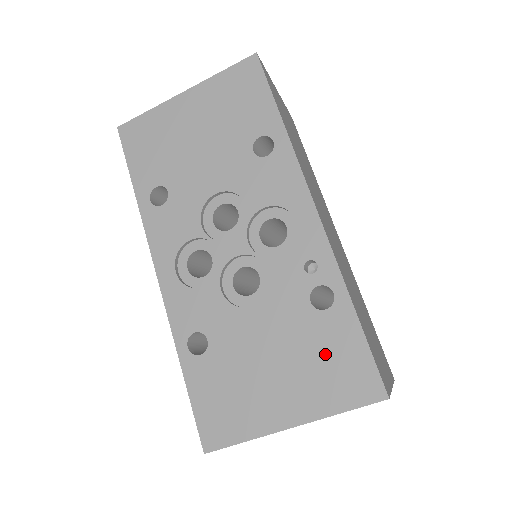
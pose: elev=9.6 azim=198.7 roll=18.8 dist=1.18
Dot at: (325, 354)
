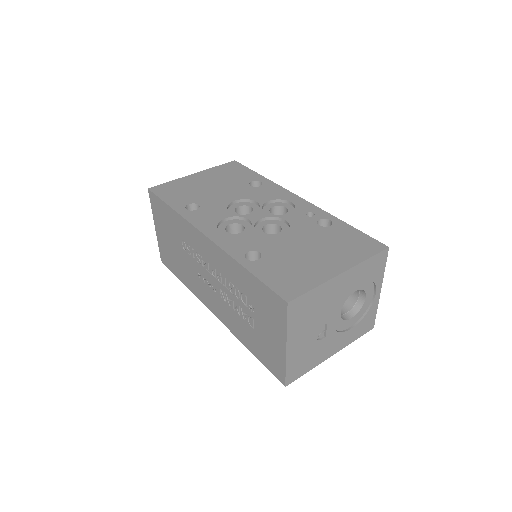
Dot at: (341, 240)
